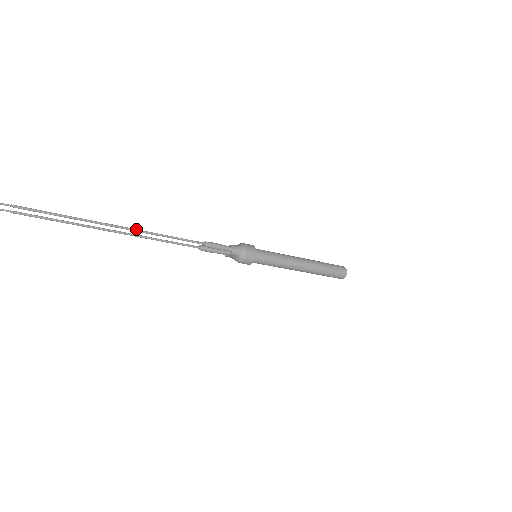
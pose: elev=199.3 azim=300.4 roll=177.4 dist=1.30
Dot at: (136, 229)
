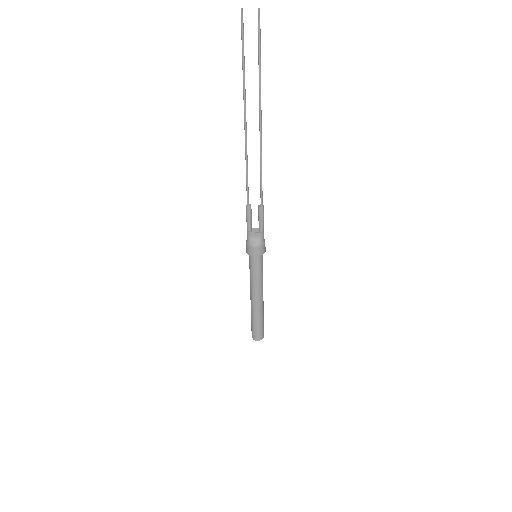
Dot at: occluded
